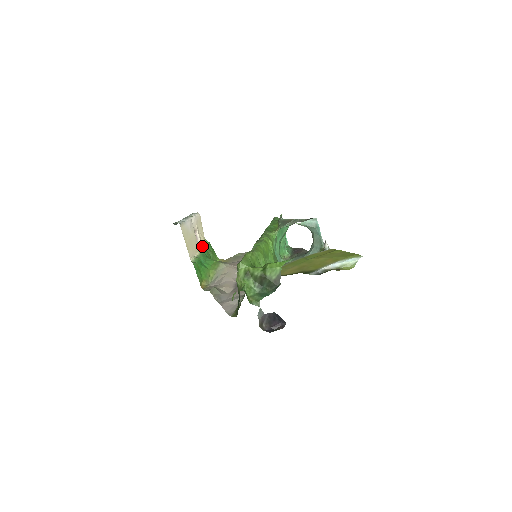
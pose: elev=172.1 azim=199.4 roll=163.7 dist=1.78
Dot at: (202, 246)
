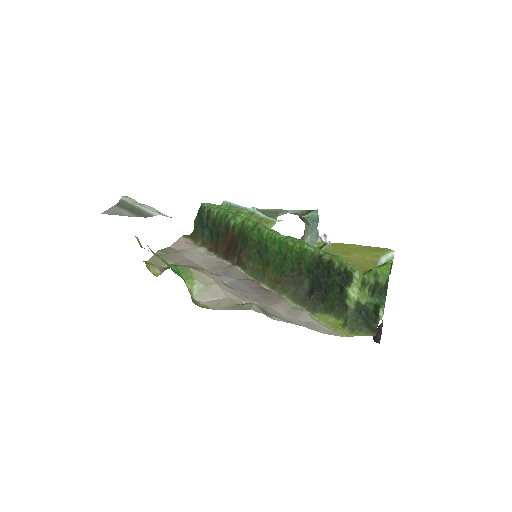
Dot at: (148, 246)
